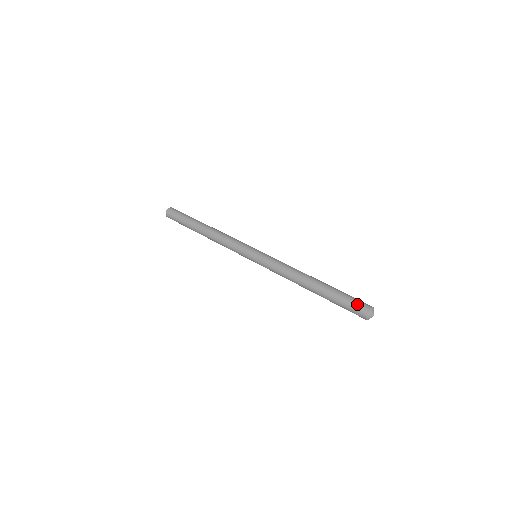
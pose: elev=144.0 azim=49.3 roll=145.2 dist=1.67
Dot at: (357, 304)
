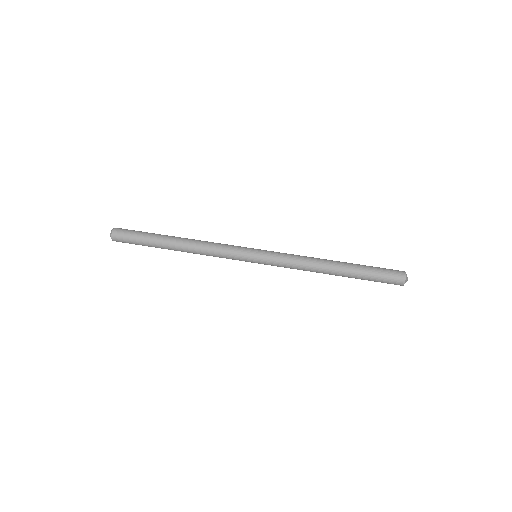
Dot at: (391, 271)
